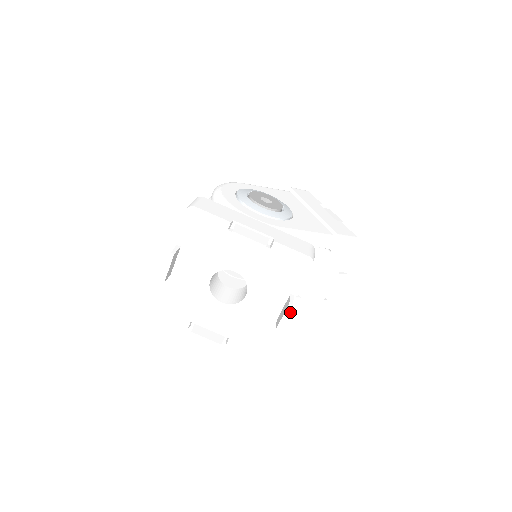
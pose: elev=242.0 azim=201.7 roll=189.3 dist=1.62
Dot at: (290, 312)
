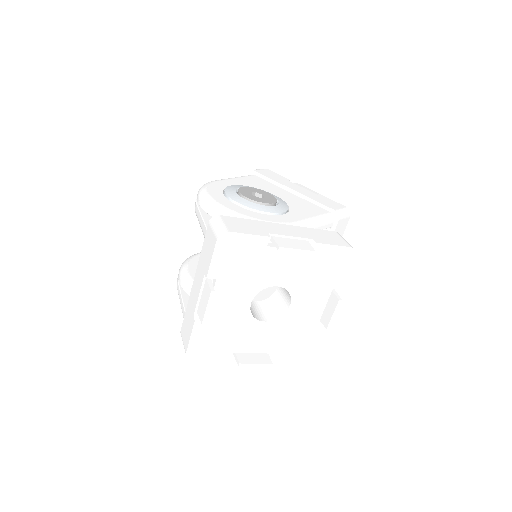
Dot at: occluded
